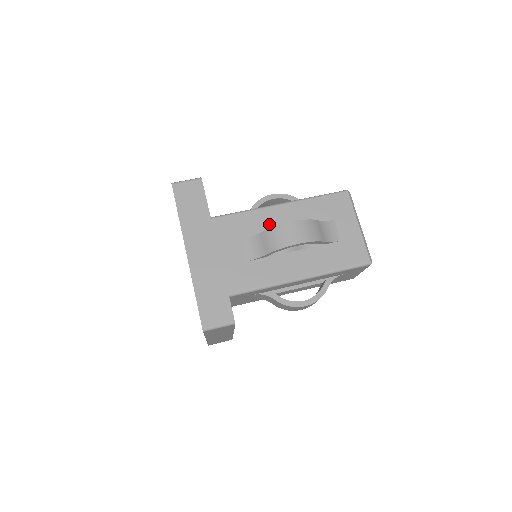
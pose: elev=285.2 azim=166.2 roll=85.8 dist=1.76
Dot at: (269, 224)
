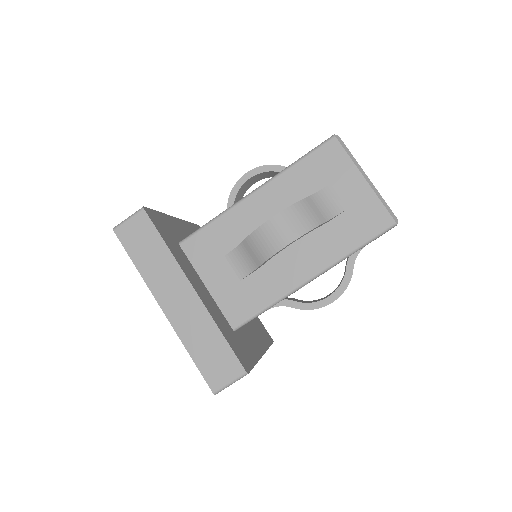
Dot at: (250, 223)
